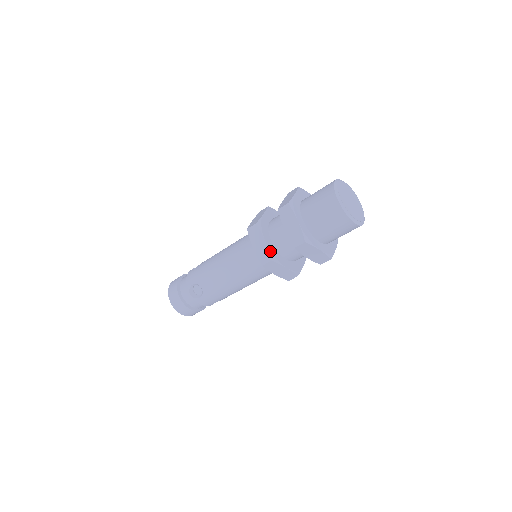
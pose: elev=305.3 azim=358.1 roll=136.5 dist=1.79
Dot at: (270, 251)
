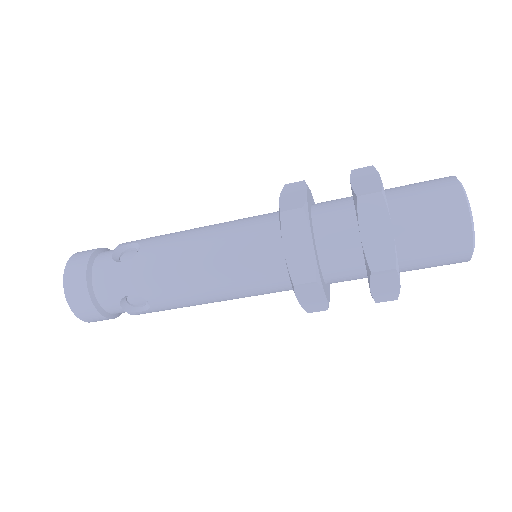
Dot at: (307, 202)
